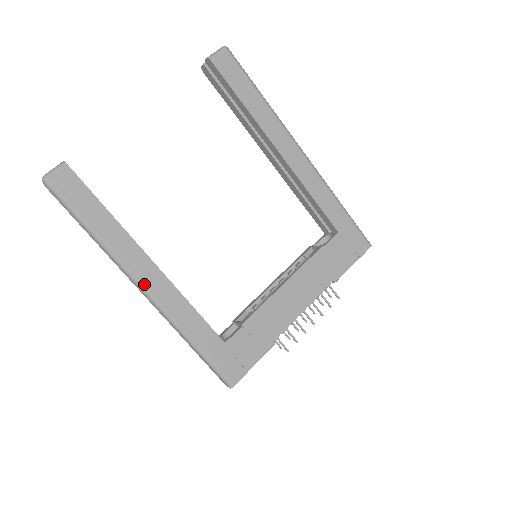
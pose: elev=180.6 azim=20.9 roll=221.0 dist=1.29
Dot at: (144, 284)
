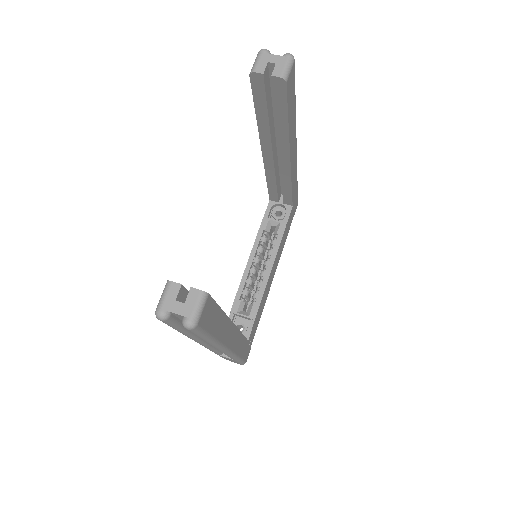
Dot at: (229, 347)
